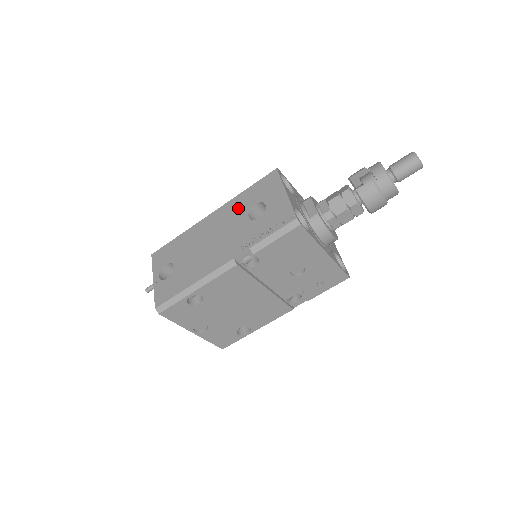
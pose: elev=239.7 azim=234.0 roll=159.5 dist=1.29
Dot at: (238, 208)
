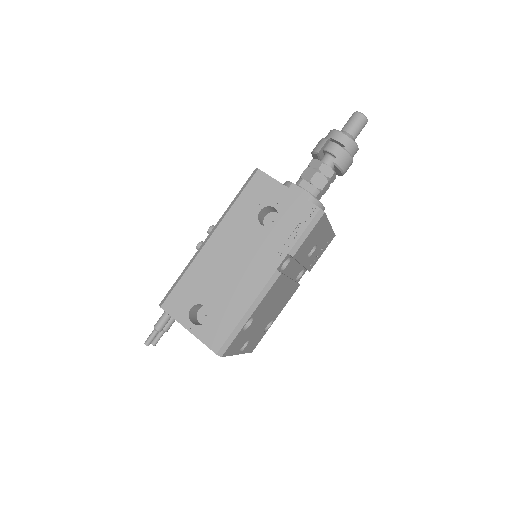
Dot at: (242, 221)
